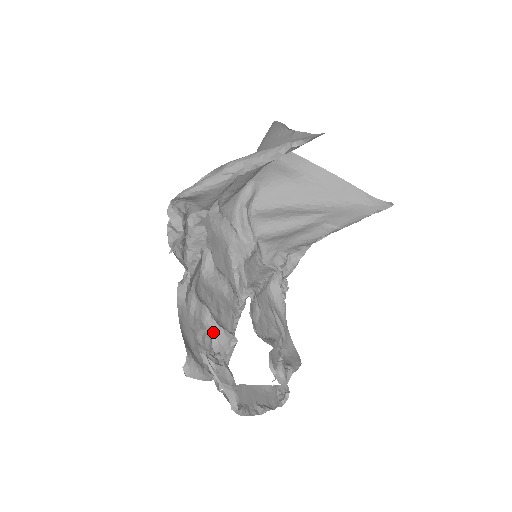
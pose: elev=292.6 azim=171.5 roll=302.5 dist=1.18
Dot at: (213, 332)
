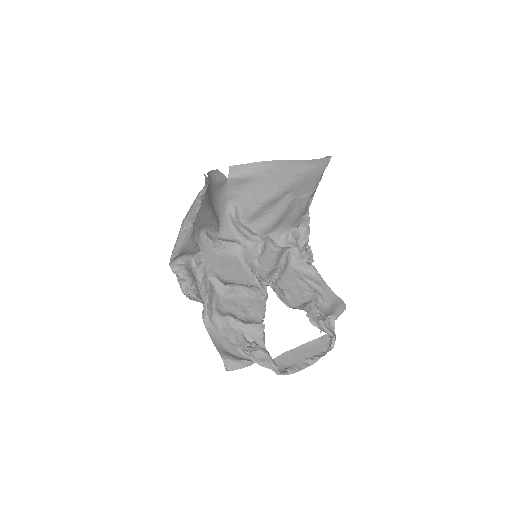
Dot at: (244, 330)
